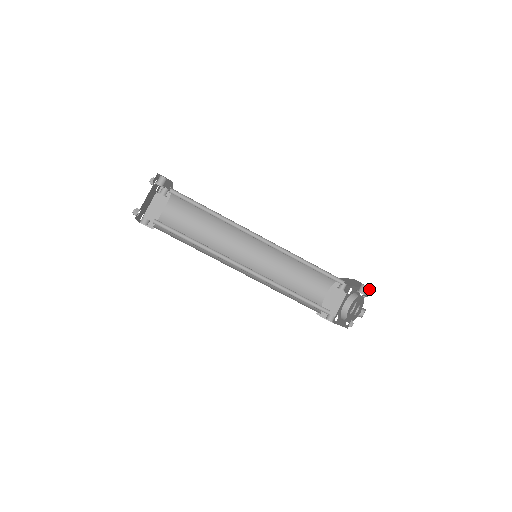
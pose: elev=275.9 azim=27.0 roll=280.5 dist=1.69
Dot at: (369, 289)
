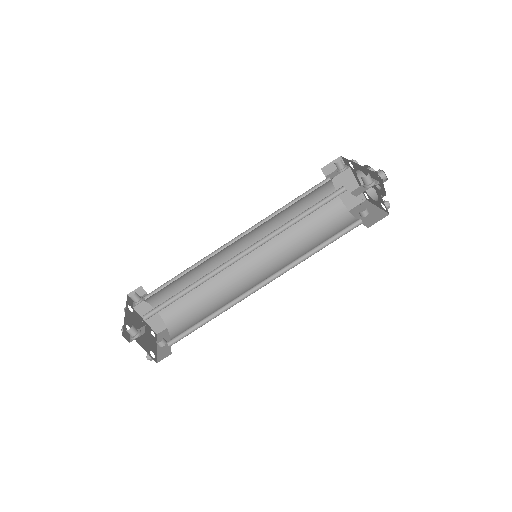
Dot at: (372, 172)
